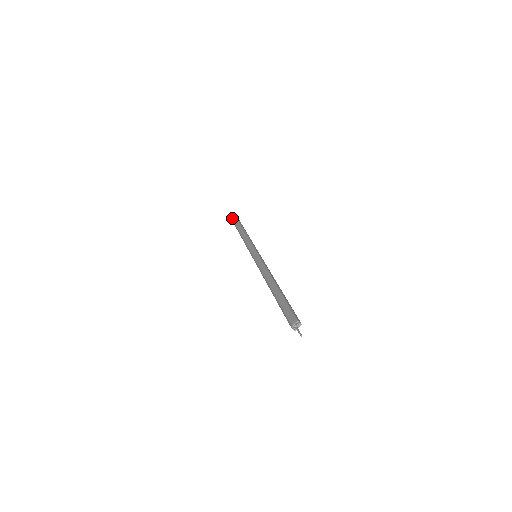
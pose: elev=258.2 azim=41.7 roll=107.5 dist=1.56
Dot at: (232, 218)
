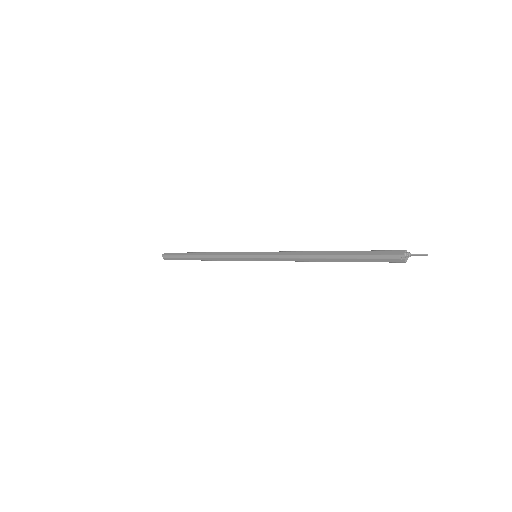
Dot at: (173, 254)
